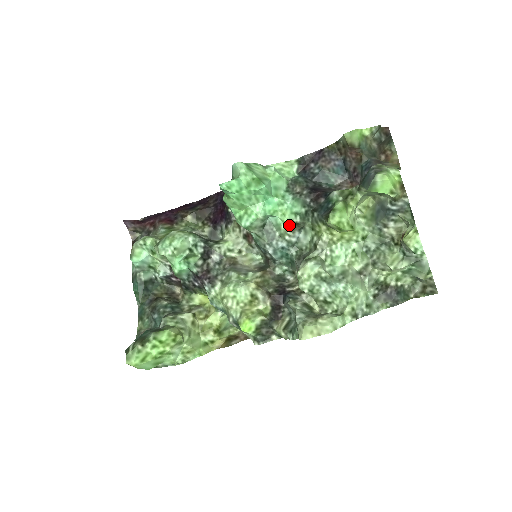
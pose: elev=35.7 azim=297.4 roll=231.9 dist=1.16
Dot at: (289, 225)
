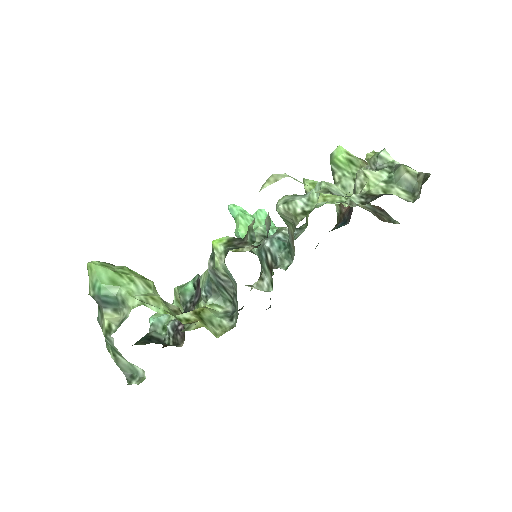
Dot at: occluded
